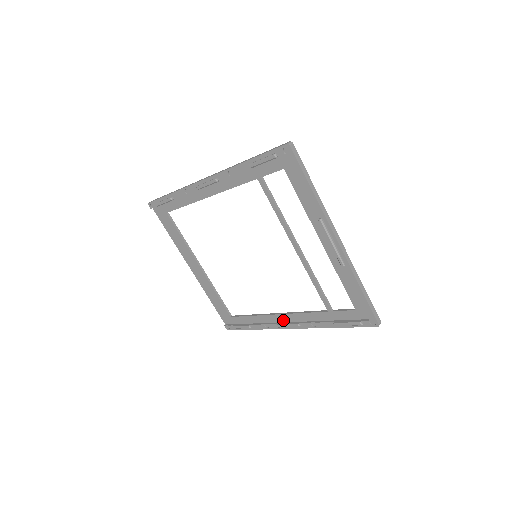
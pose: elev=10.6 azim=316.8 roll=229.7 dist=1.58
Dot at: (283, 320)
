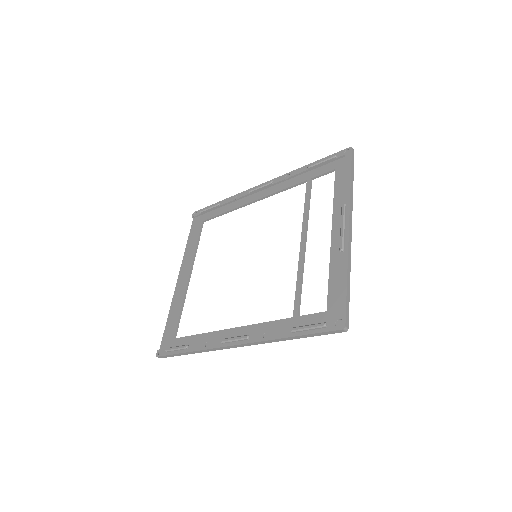
Dot at: (232, 336)
